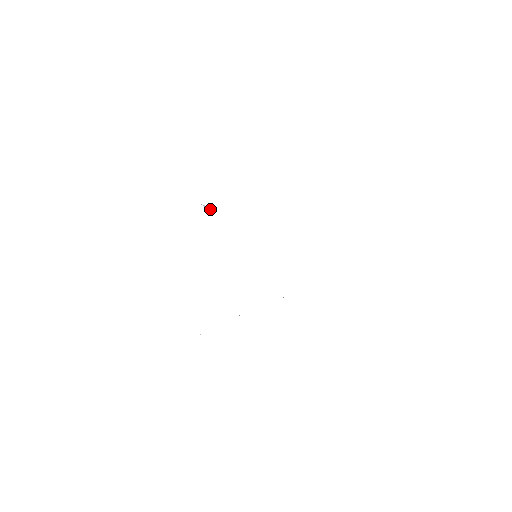
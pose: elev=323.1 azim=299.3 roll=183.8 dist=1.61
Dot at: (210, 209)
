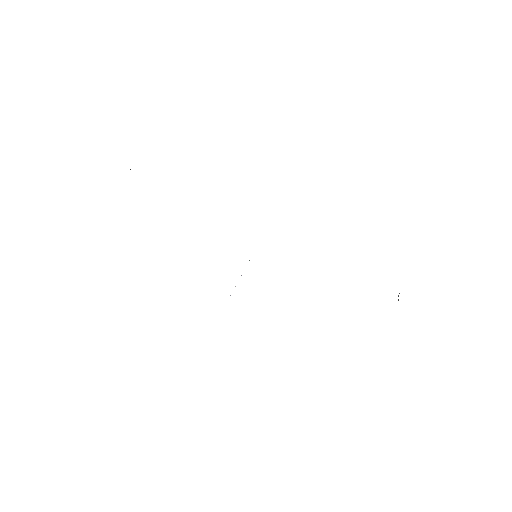
Dot at: occluded
